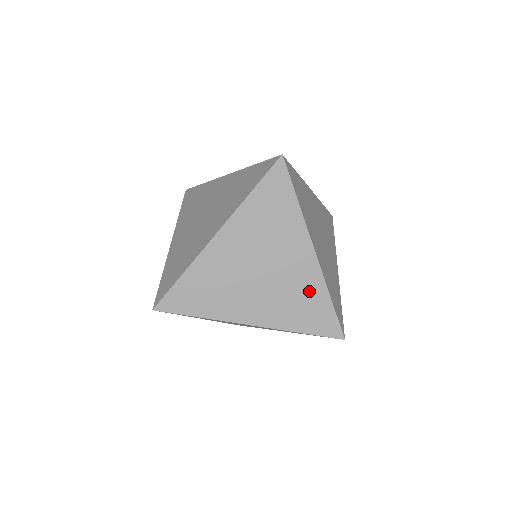
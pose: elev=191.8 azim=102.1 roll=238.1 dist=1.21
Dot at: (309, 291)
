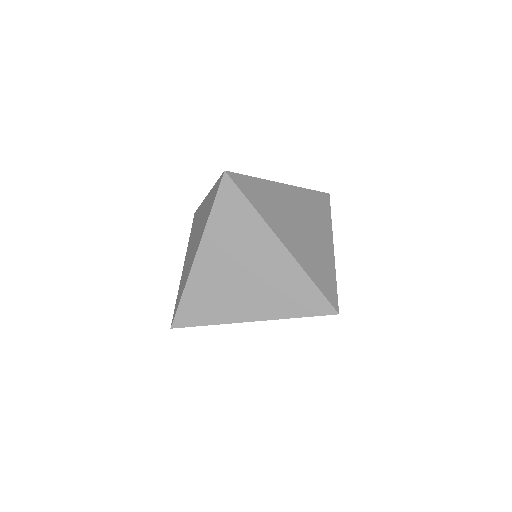
Dot at: (290, 280)
